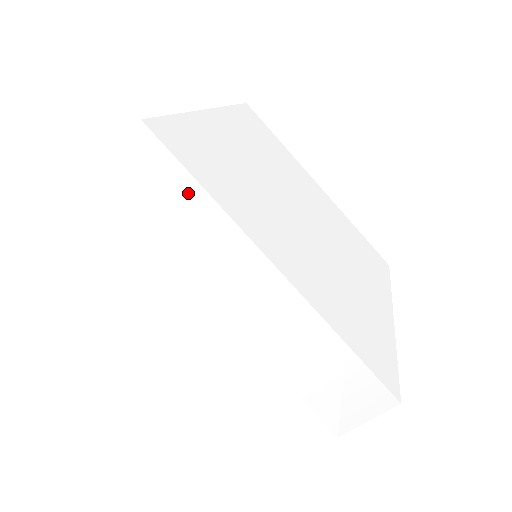
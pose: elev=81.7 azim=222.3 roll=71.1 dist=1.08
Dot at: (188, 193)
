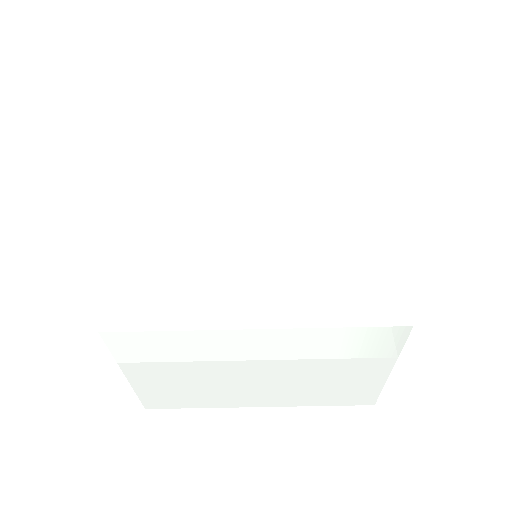
Dot at: (165, 337)
